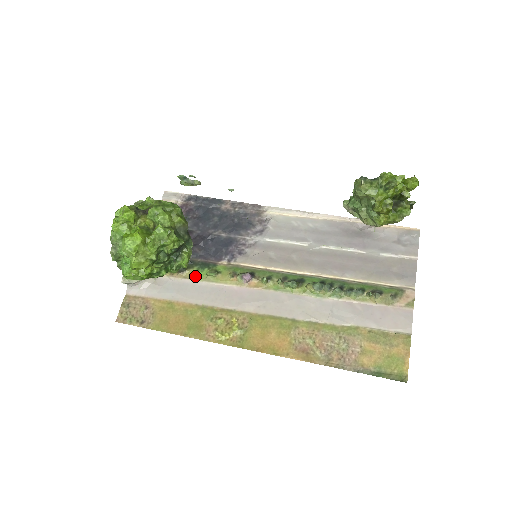
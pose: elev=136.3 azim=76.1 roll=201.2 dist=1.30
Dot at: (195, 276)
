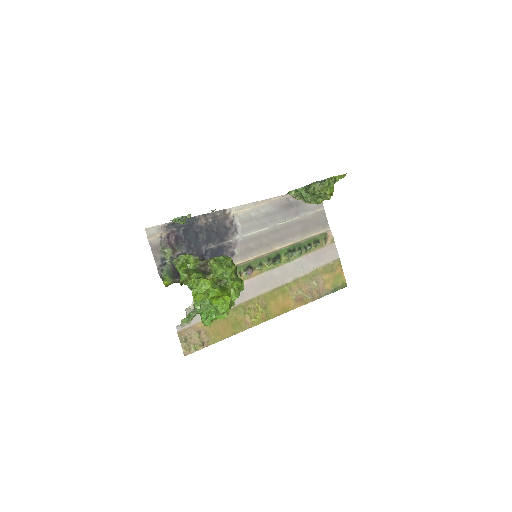
Dot at: occluded
